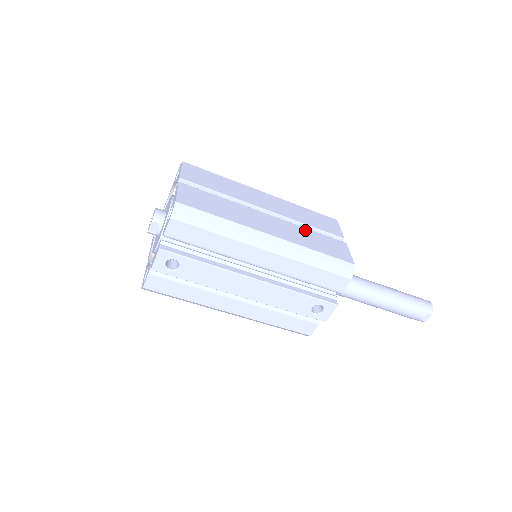
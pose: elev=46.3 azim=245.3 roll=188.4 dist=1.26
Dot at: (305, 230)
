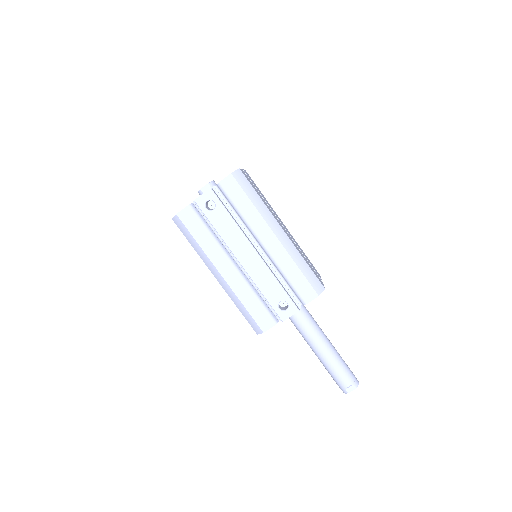
Dot at: (301, 252)
